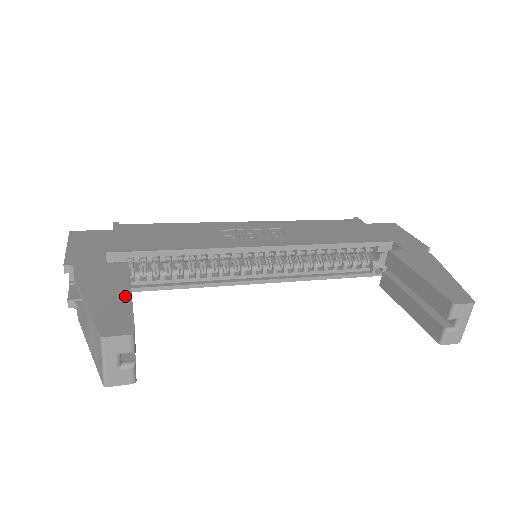
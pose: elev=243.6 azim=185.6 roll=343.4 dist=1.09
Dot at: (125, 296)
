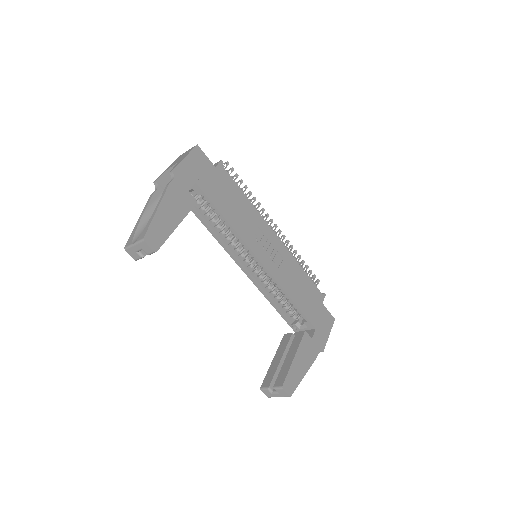
Dot at: (174, 225)
